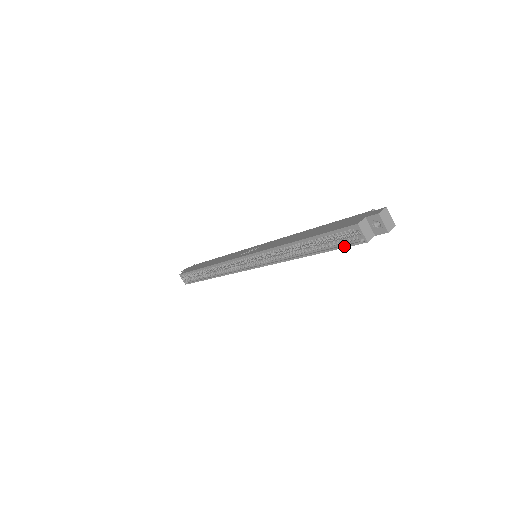
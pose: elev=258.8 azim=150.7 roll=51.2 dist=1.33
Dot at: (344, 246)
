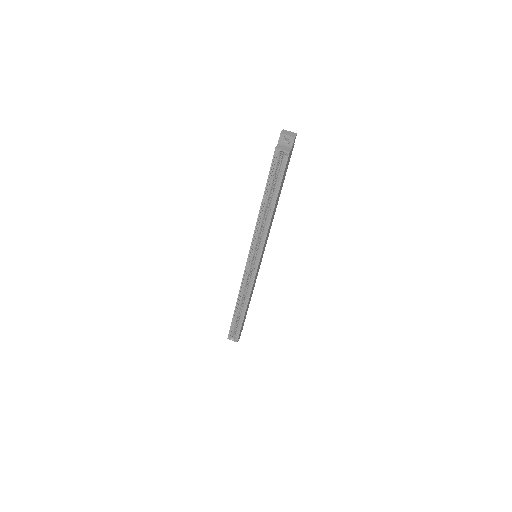
Dot at: (283, 171)
